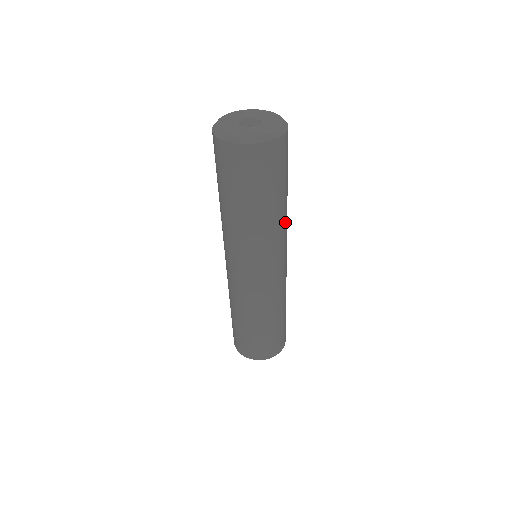
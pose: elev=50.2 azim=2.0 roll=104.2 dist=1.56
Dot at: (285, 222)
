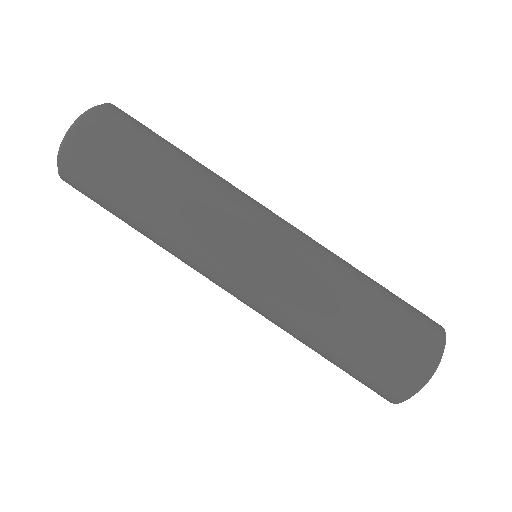
Dot at: (221, 178)
